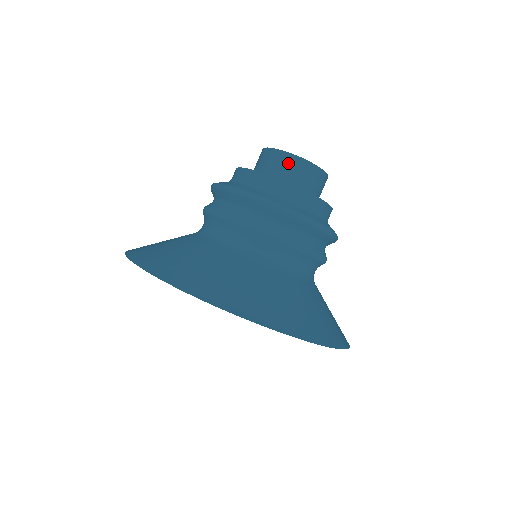
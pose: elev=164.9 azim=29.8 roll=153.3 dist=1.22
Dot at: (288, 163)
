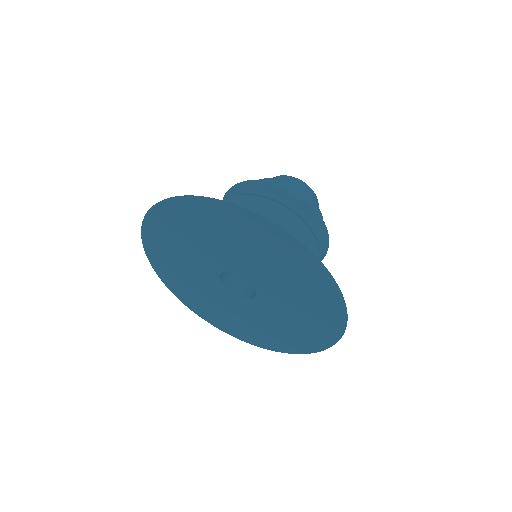
Dot at: (295, 183)
